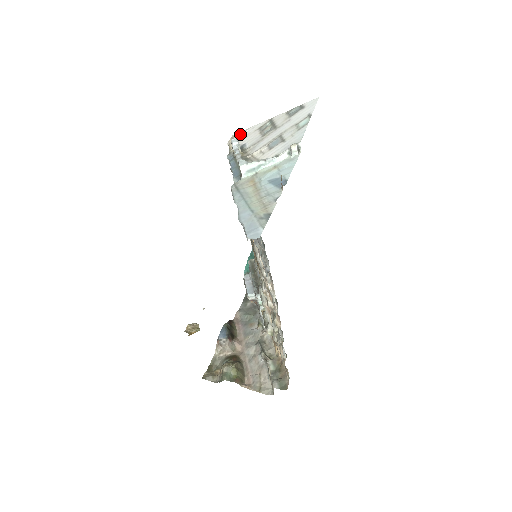
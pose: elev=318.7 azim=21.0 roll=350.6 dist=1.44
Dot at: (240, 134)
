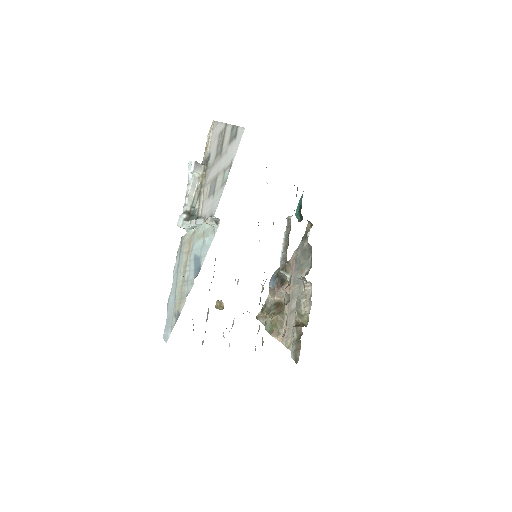
Dot at: (214, 127)
